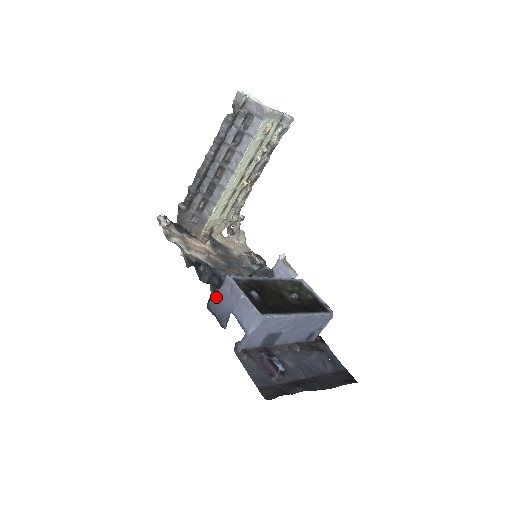
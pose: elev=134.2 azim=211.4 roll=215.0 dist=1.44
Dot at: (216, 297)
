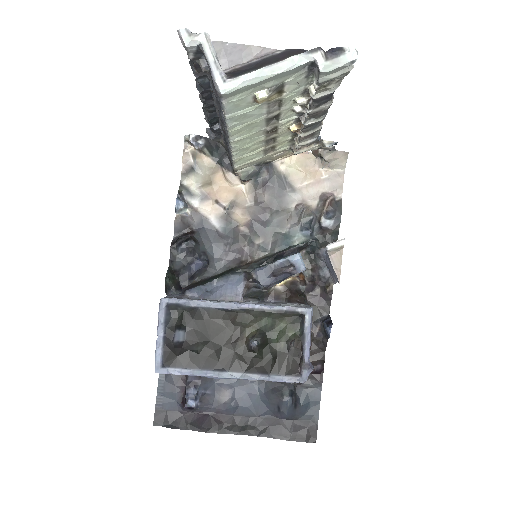
Dot at: occluded
